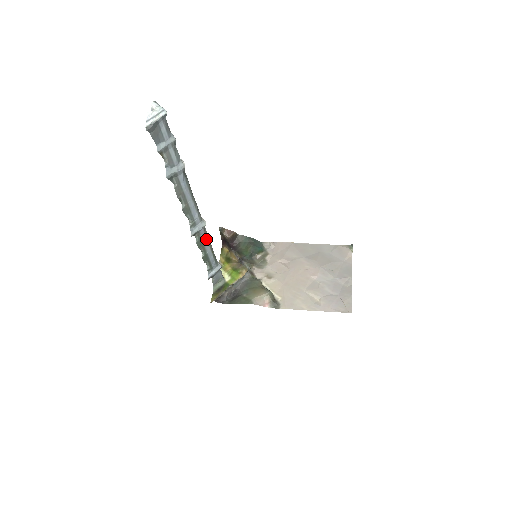
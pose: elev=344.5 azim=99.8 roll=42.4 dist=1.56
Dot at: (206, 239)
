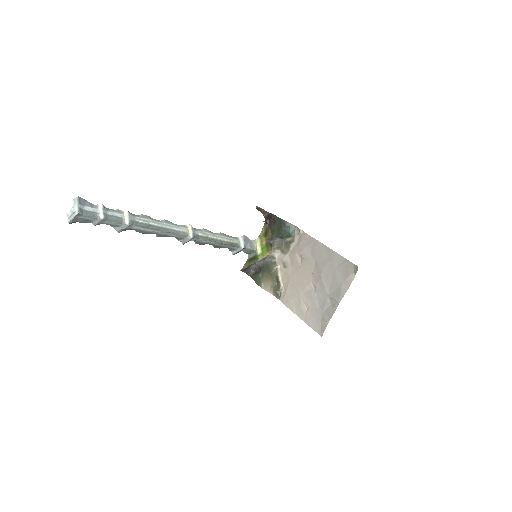
Dot at: (205, 241)
